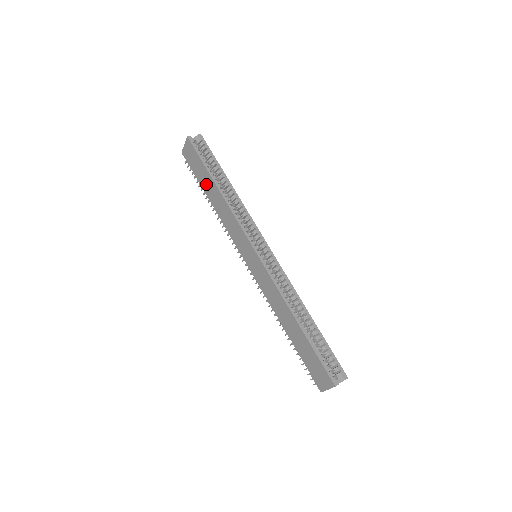
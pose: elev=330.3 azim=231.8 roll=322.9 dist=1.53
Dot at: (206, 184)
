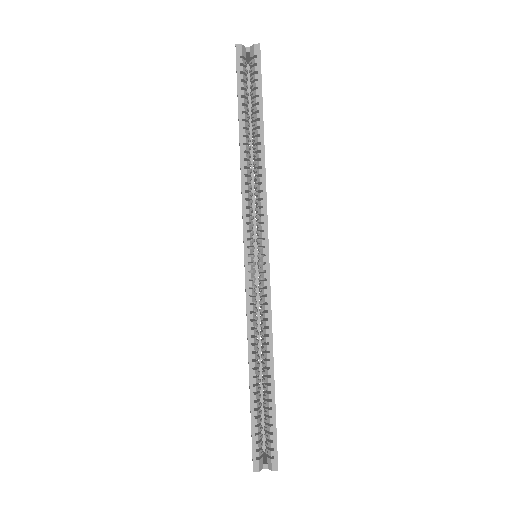
Dot at: occluded
